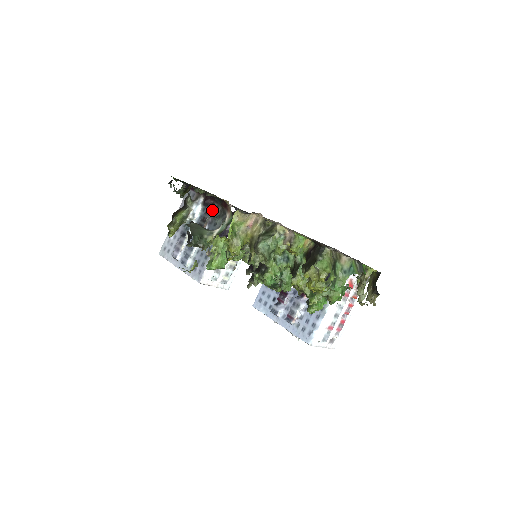
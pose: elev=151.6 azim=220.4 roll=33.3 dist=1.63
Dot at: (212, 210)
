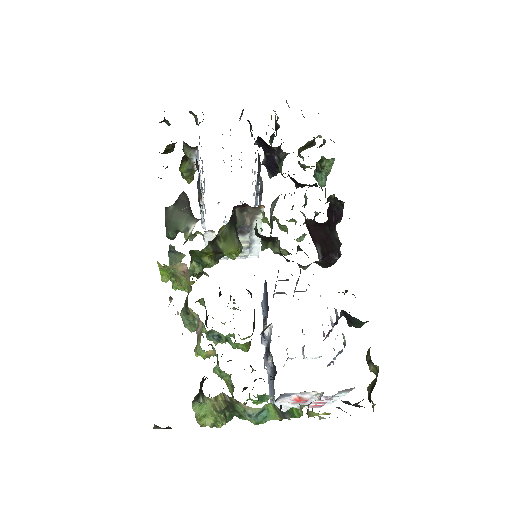
Dot at: (199, 183)
